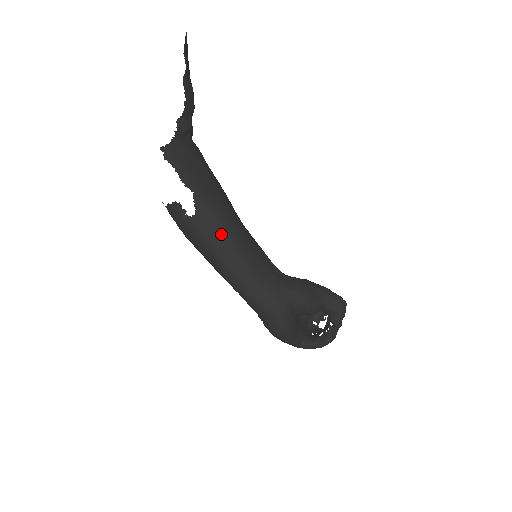
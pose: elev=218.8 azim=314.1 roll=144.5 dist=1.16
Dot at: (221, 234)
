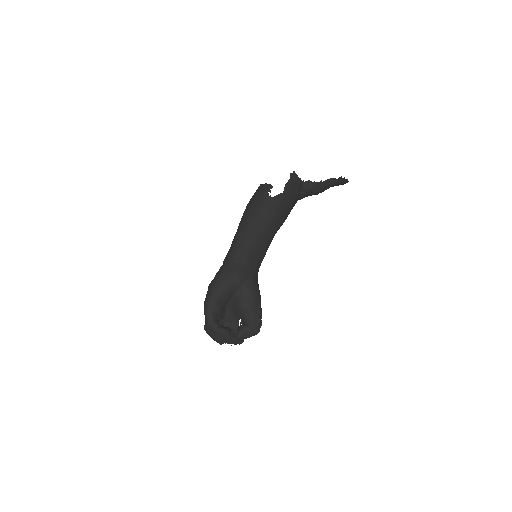
Dot at: (269, 216)
